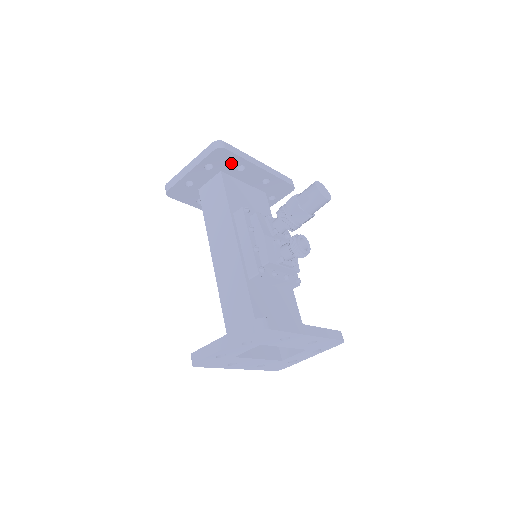
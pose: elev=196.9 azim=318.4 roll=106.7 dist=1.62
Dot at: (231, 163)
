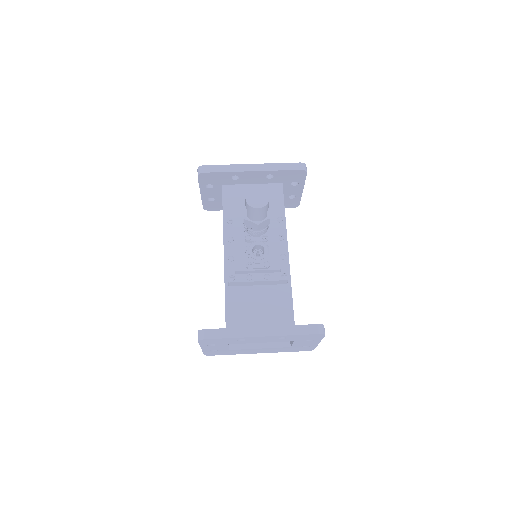
Dot at: (222, 178)
